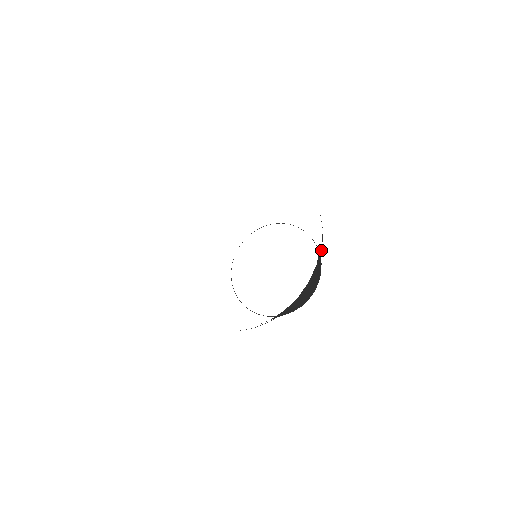
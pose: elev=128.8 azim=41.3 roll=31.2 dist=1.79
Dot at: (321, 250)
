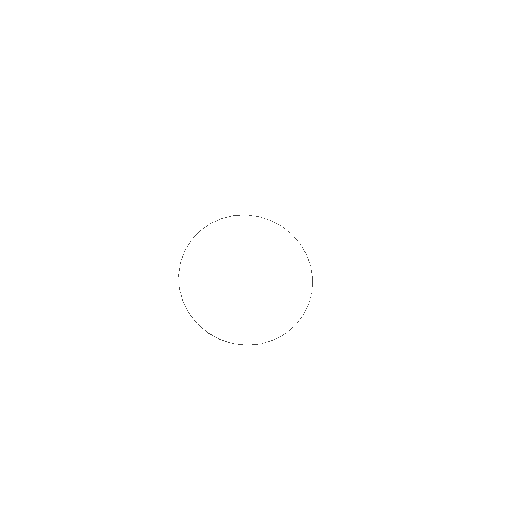
Dot at: occluded
